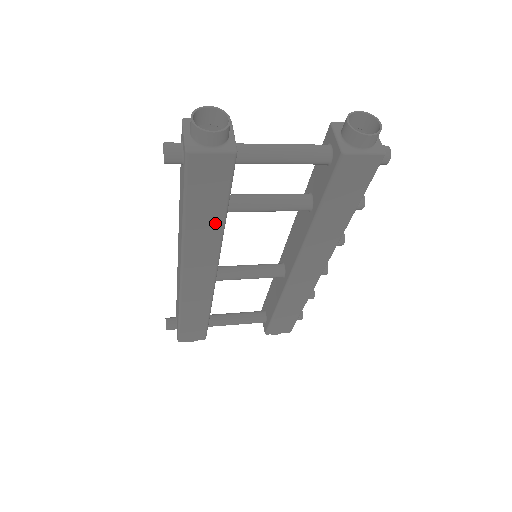
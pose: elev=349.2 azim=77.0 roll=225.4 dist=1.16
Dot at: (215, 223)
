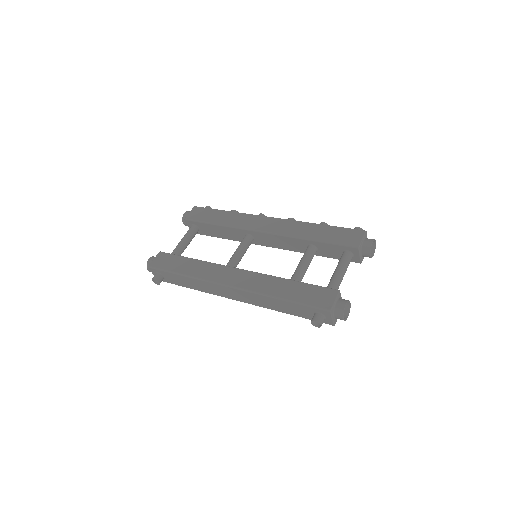
Dot at: occluded
